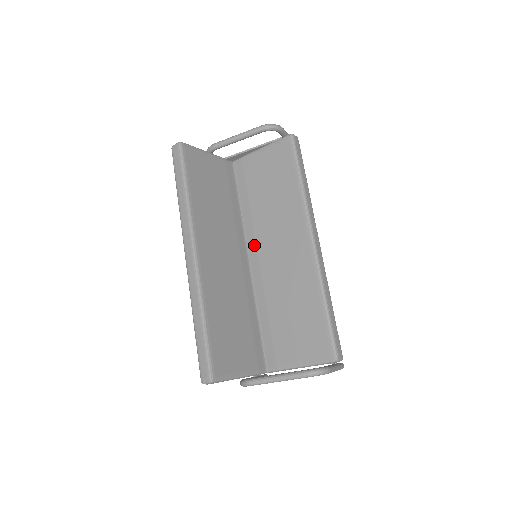
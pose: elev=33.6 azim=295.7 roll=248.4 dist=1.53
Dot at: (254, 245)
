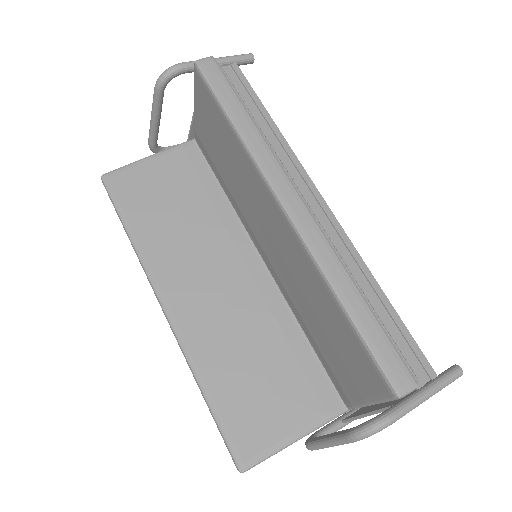
Dot at: (254, 238)
